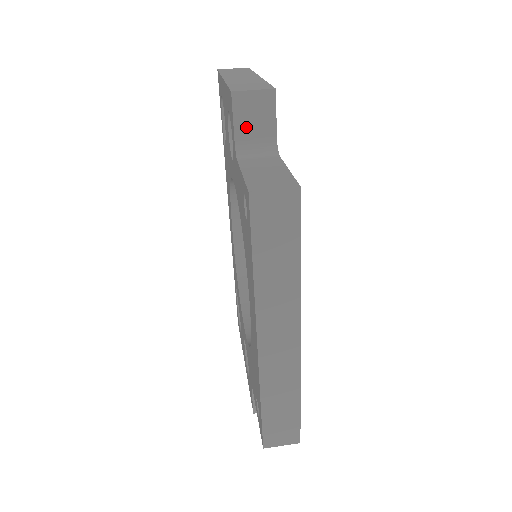
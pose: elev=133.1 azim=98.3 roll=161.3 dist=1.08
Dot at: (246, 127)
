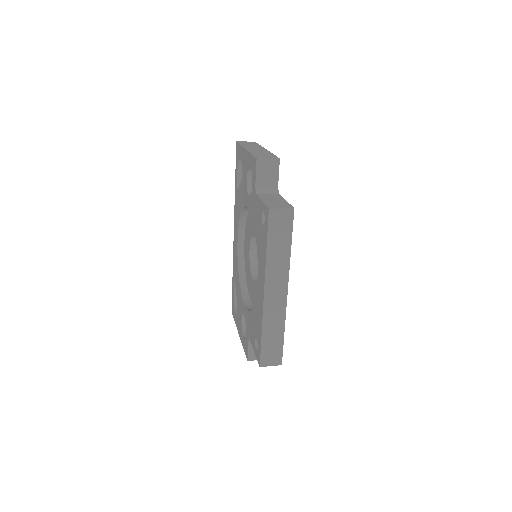
Dot at: (262, 177)
